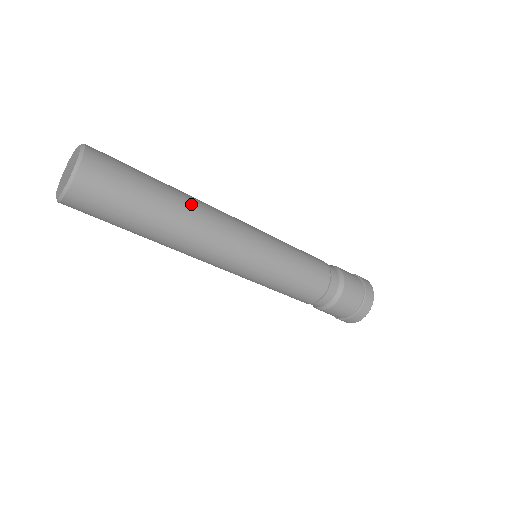
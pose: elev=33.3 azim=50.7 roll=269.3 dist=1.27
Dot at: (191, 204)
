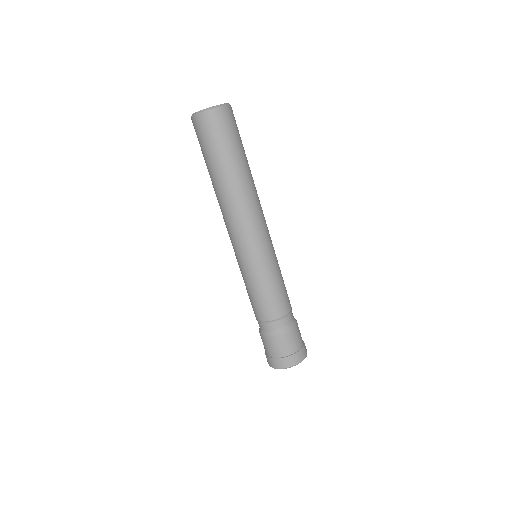
Dot at: occluded
